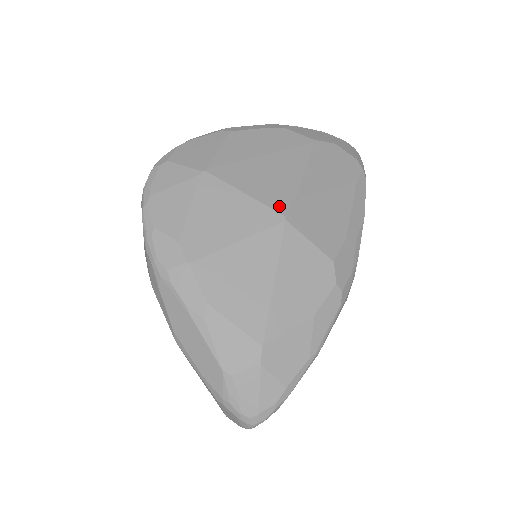
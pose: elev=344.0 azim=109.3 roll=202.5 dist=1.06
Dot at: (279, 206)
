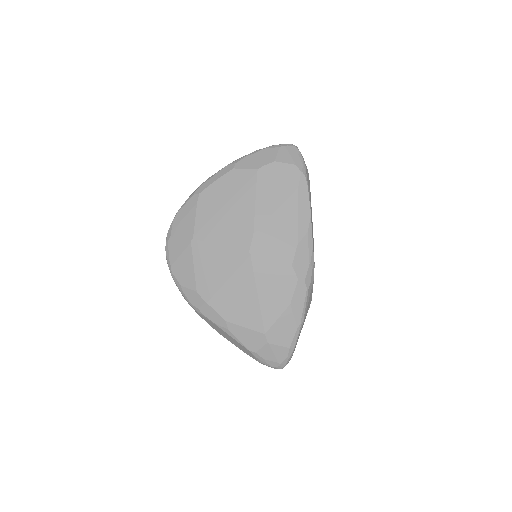
Dot at: (244, 245)
